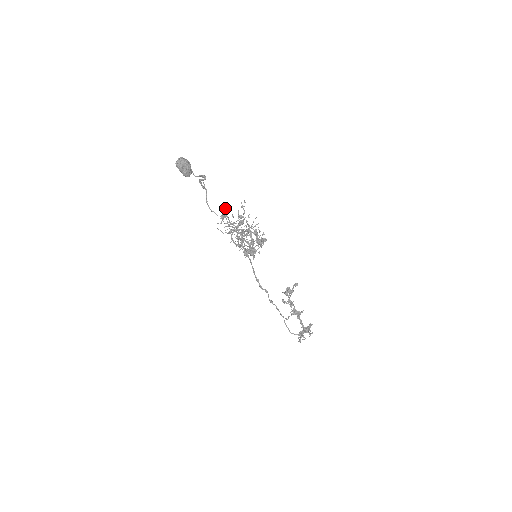
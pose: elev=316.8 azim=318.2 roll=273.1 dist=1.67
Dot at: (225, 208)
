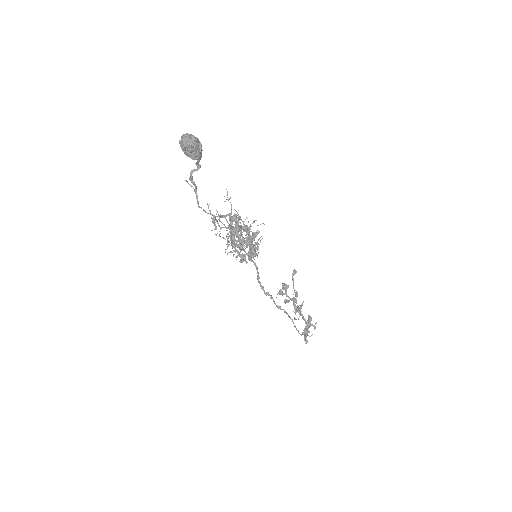
Dot at: (209, 210)
